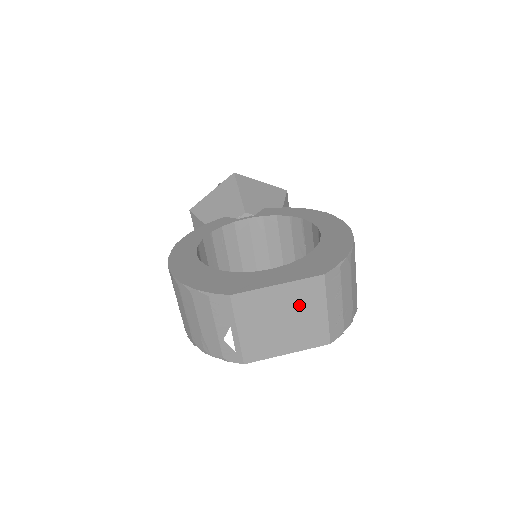
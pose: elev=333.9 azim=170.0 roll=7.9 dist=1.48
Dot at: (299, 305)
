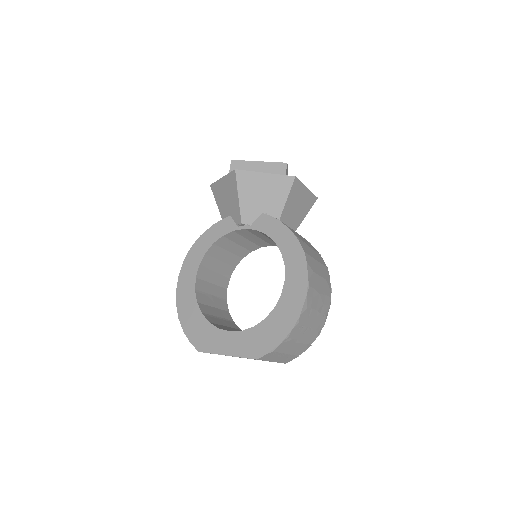
Dot at: occluded
